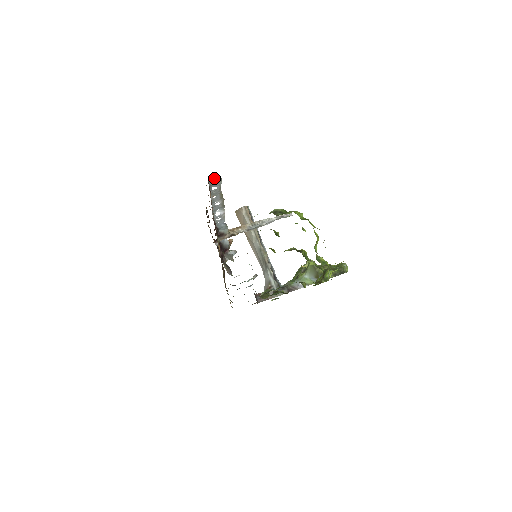
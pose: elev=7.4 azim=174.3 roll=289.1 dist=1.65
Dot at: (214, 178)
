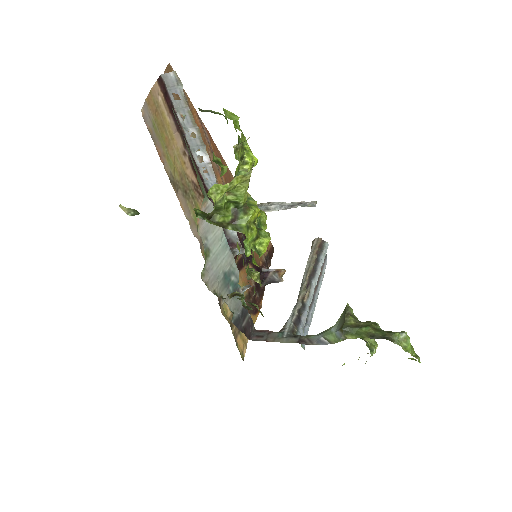
Dot at: (169, 74)
